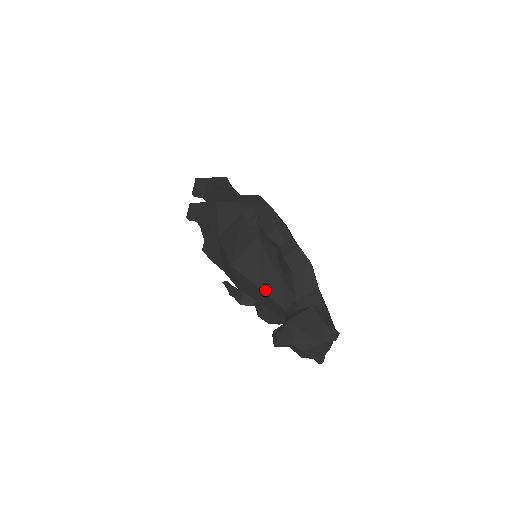
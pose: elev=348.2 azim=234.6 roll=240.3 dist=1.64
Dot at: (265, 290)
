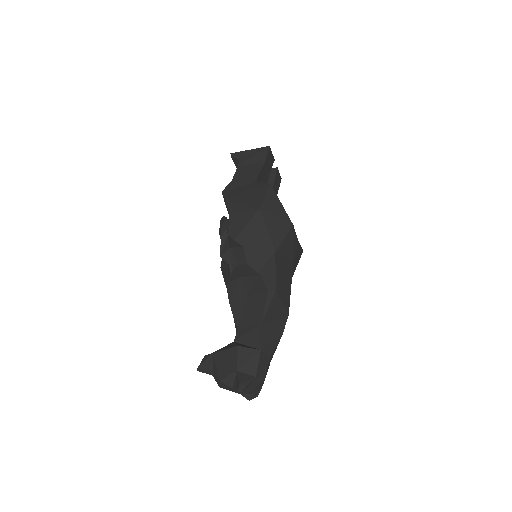
Dot at: occluded
